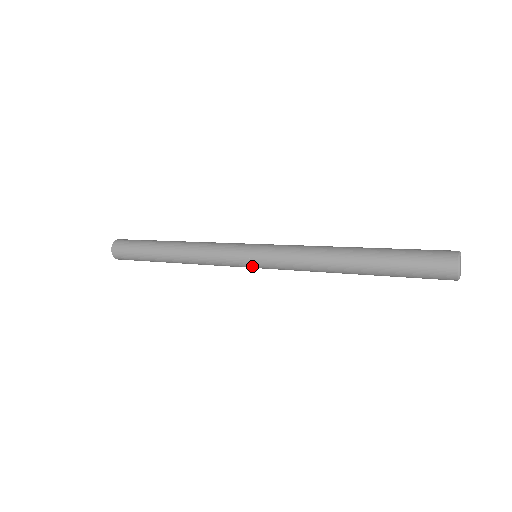
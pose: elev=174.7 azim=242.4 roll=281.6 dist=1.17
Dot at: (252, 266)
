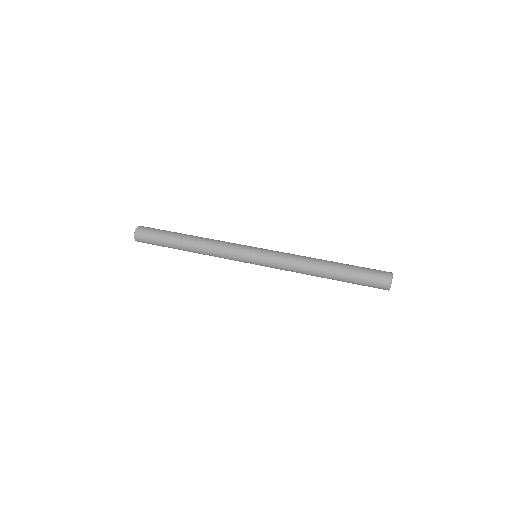
Dot at: occluded
